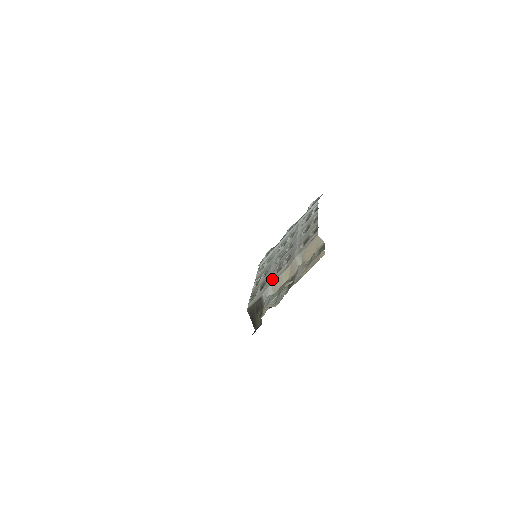
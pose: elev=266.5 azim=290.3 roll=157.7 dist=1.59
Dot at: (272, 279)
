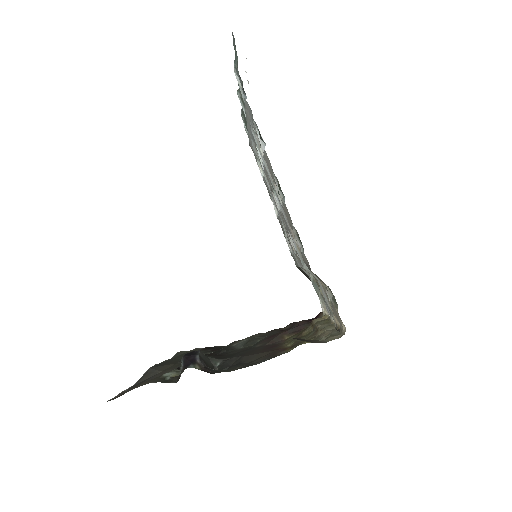
Dot at: (295, 256)
